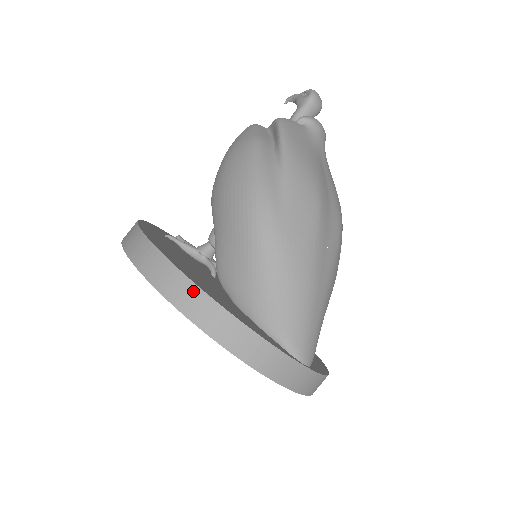
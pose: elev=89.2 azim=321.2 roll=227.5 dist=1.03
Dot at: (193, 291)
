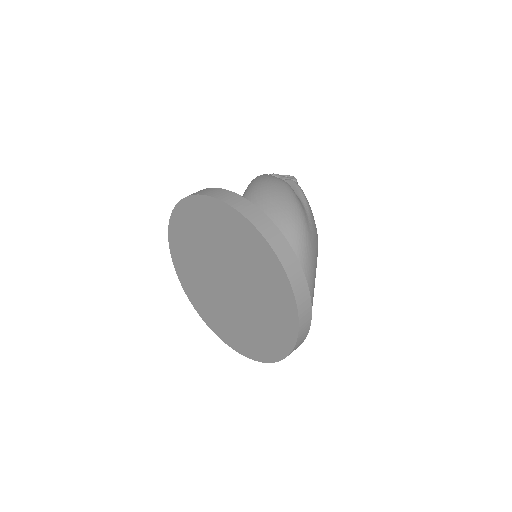
Dot at: (284, 242)
